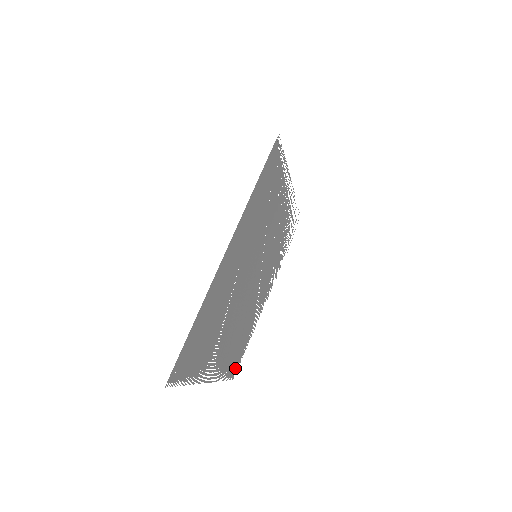
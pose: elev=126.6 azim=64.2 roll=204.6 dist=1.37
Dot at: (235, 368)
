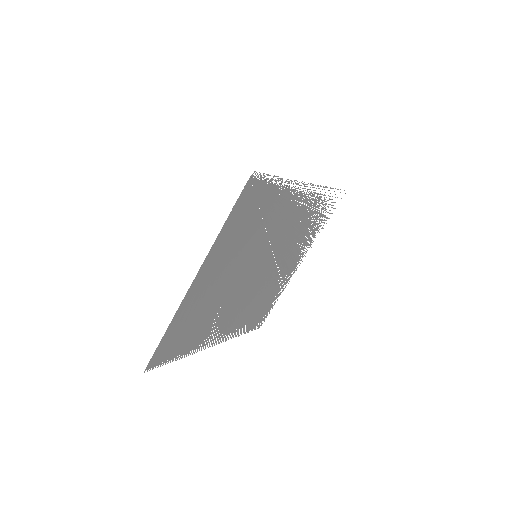
Dot at: (260, 321)
